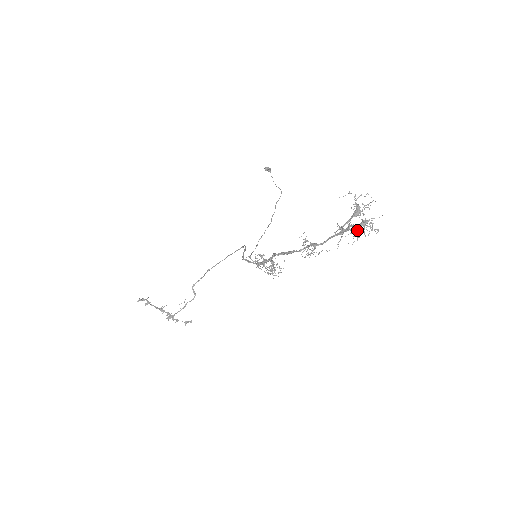
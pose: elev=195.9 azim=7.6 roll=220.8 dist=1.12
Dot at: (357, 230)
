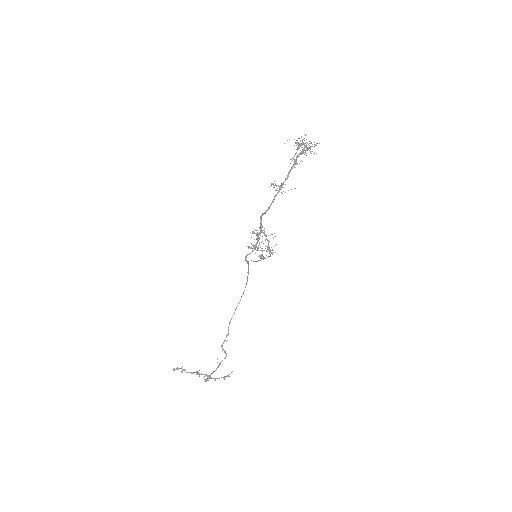
Dot at: (303, 151)
